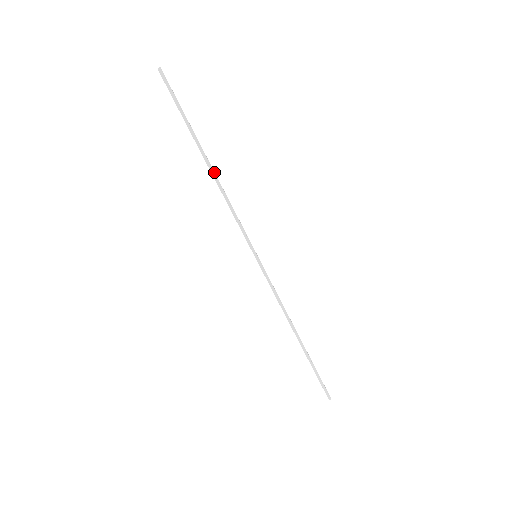
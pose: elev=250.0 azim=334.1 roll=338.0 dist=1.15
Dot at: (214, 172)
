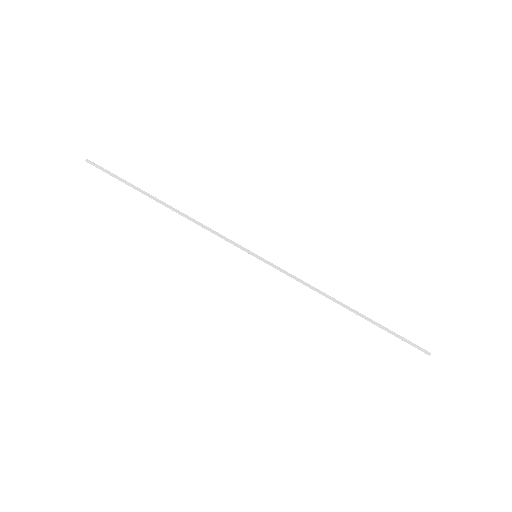
Dot at: (175, 209)
